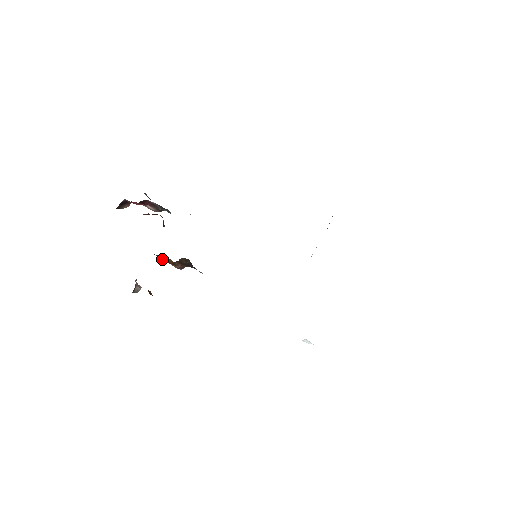
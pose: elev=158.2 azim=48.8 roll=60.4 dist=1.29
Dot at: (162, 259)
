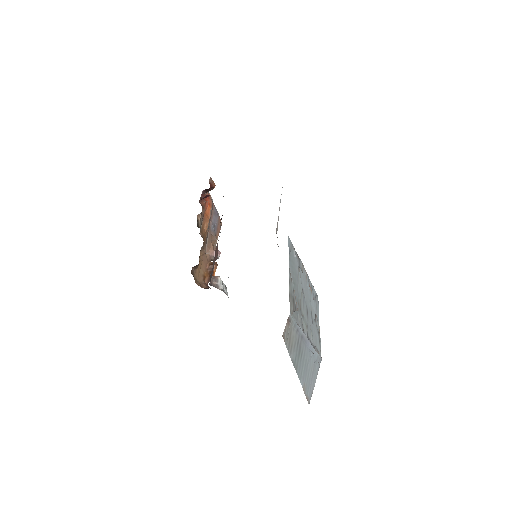
Dot at: occluded
